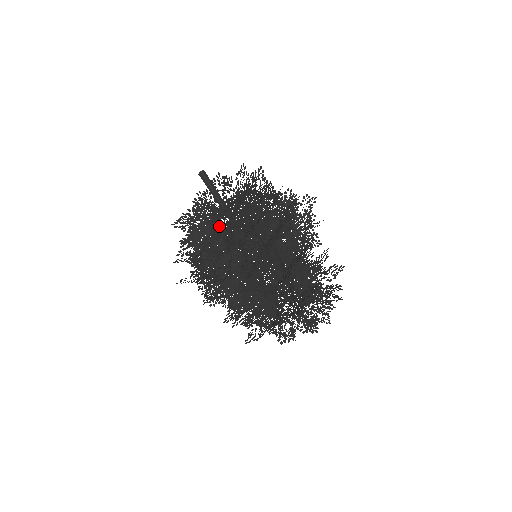
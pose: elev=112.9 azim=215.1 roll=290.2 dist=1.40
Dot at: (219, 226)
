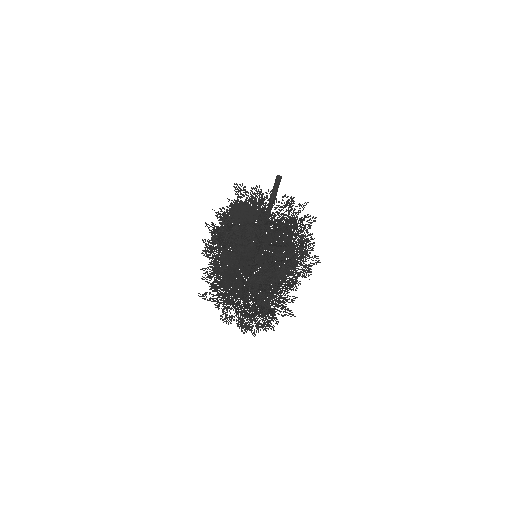
Dot at: (258, 219)
